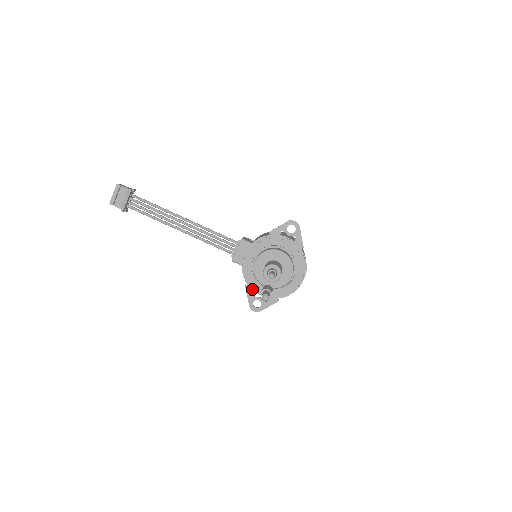
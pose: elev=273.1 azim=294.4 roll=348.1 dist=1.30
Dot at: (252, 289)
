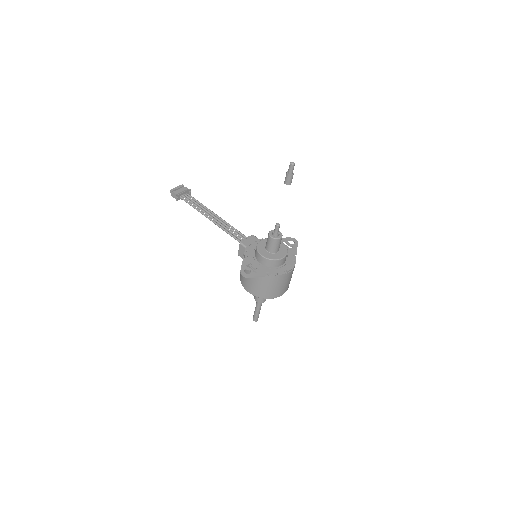
Dot at: (248, 262)
